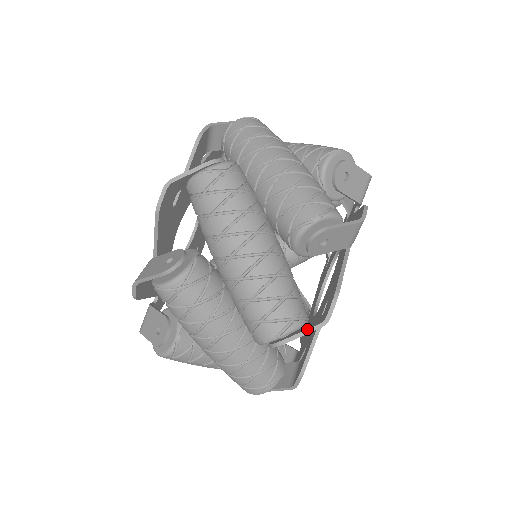
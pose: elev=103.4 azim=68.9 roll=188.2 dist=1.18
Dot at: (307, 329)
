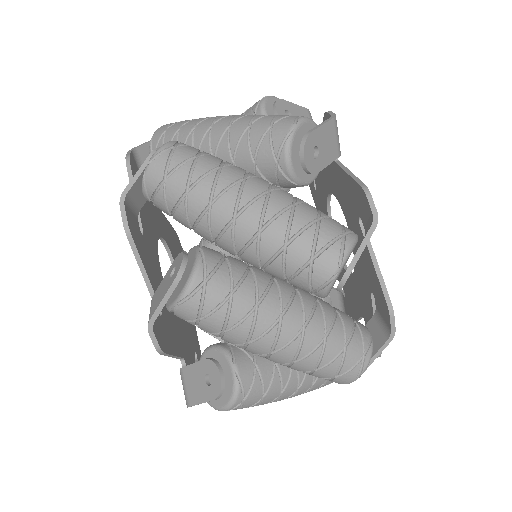
Dot at: occluded
